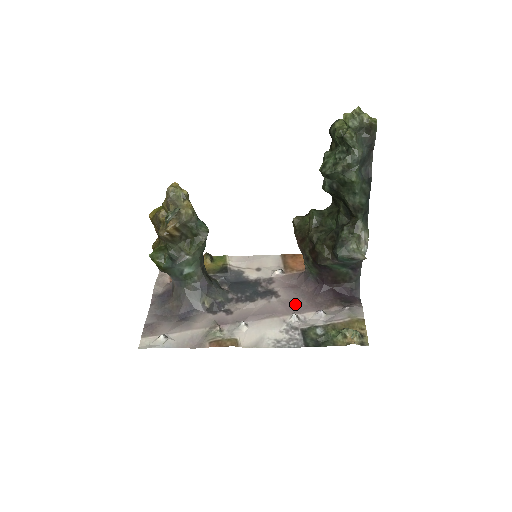
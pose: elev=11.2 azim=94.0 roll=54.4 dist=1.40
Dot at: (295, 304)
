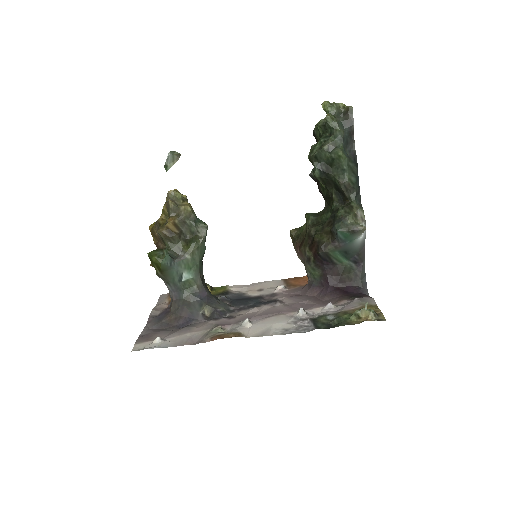
Dot at: (301, 305)
